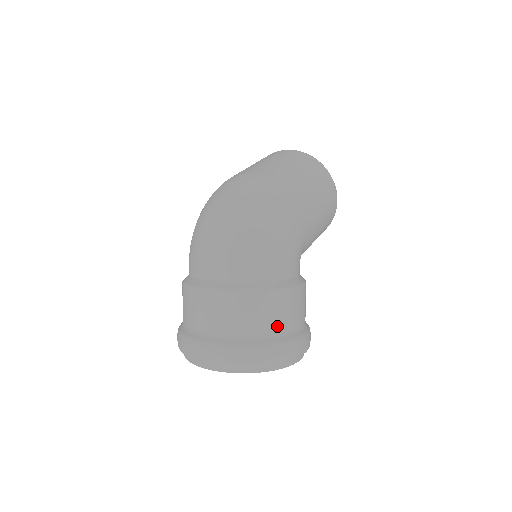
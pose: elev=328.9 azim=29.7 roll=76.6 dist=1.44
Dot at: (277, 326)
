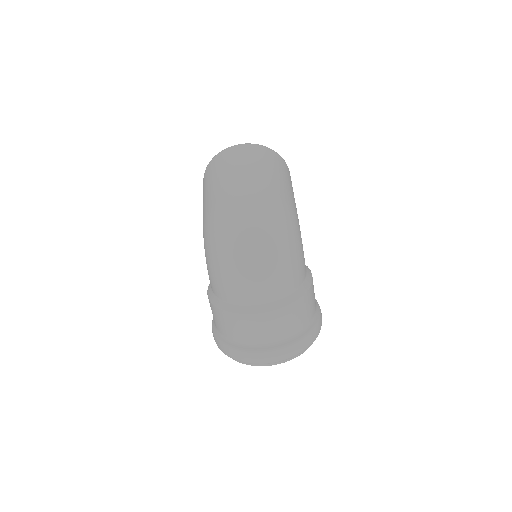
Dot at: (312, 313)
